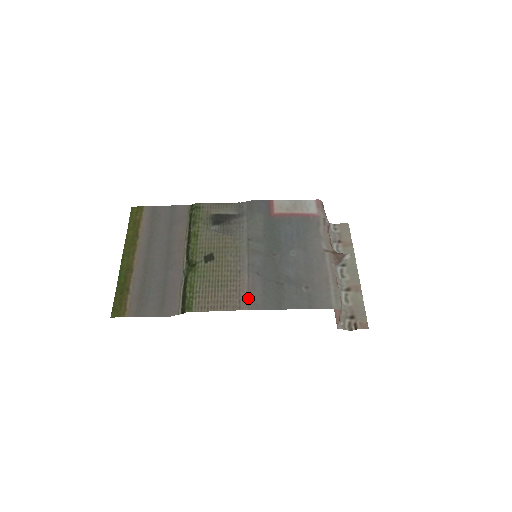
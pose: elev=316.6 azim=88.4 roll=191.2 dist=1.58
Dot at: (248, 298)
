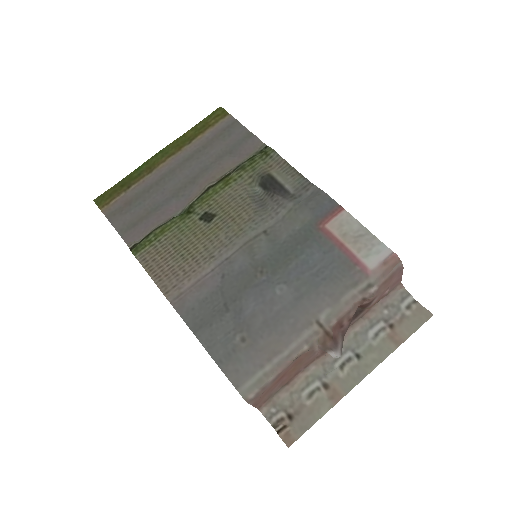
Dot at: (184, 291)
